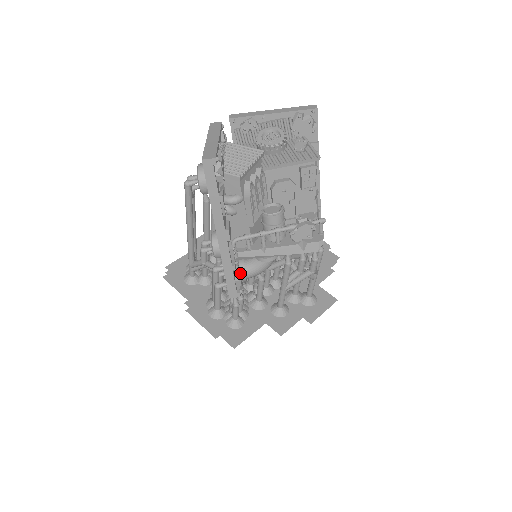
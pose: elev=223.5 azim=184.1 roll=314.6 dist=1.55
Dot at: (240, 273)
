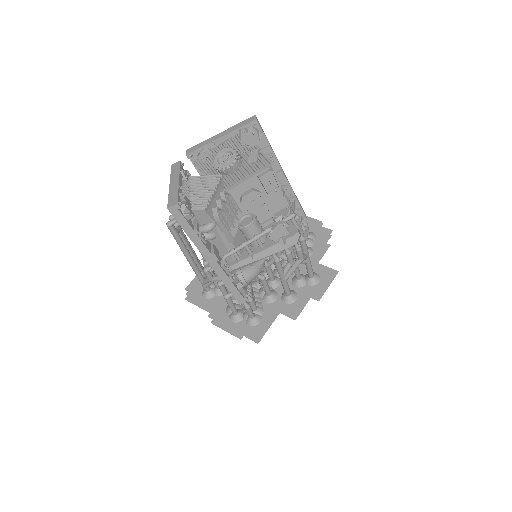
Dot at: (240, 281)
